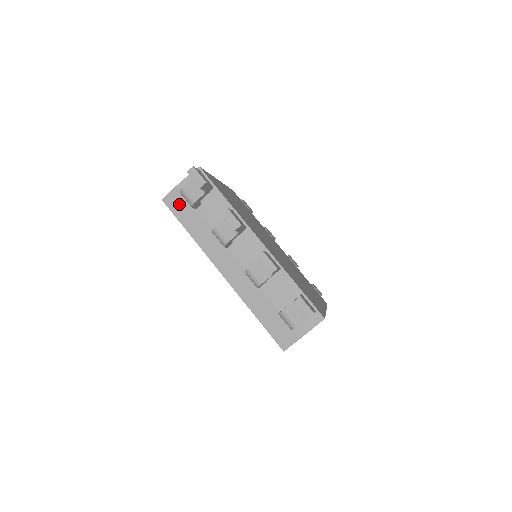
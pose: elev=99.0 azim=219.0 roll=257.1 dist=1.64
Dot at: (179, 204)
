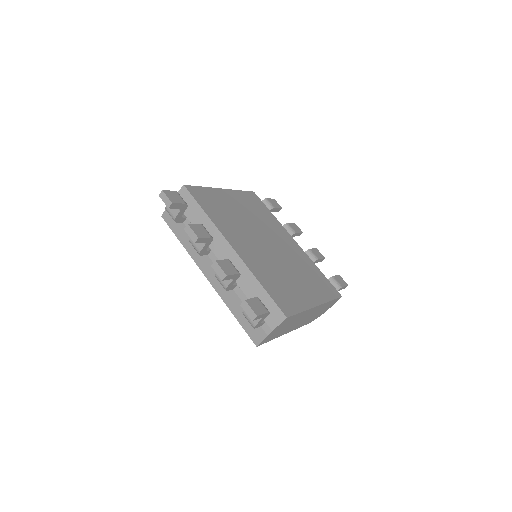
Dot at: (172, 219)
